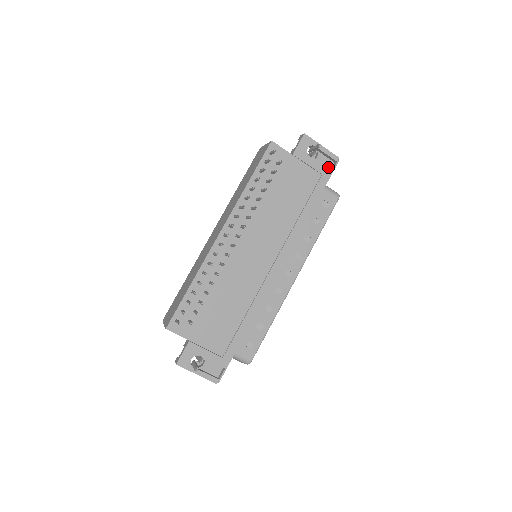
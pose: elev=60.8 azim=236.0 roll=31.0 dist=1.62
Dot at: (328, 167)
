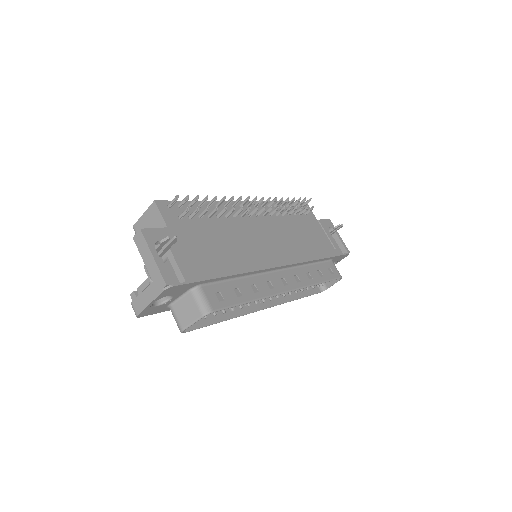
Dot at: occluded
